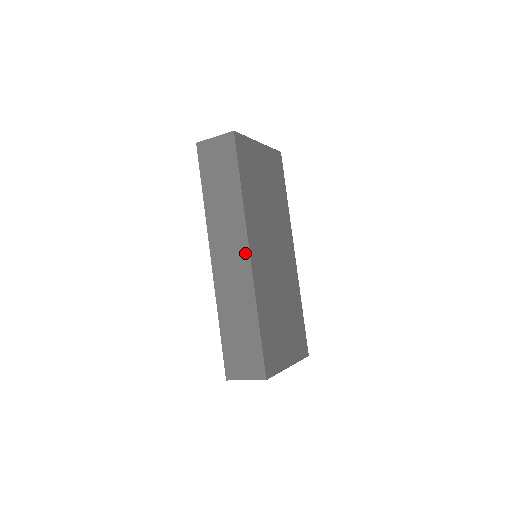
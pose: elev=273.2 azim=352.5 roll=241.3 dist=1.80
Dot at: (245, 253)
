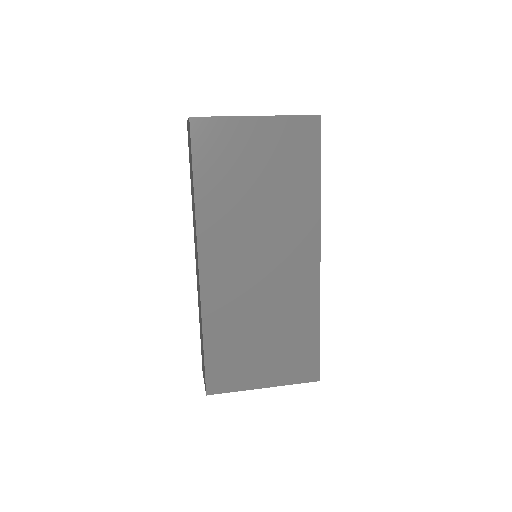
Dot at: (198, 264)
